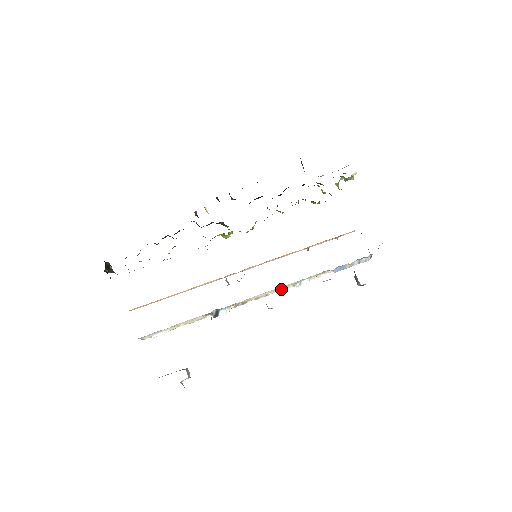
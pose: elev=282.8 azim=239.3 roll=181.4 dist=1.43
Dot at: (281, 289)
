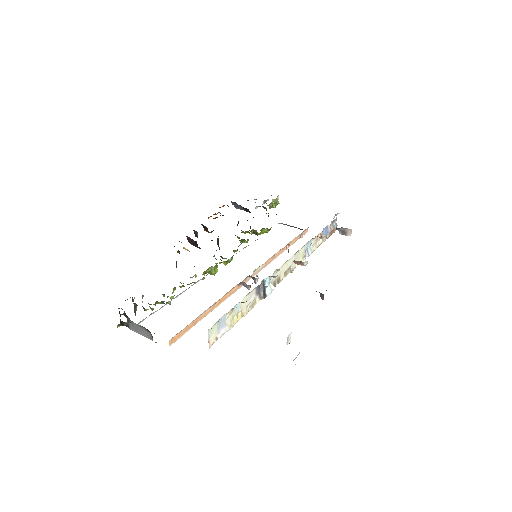
Dot at: occluded
